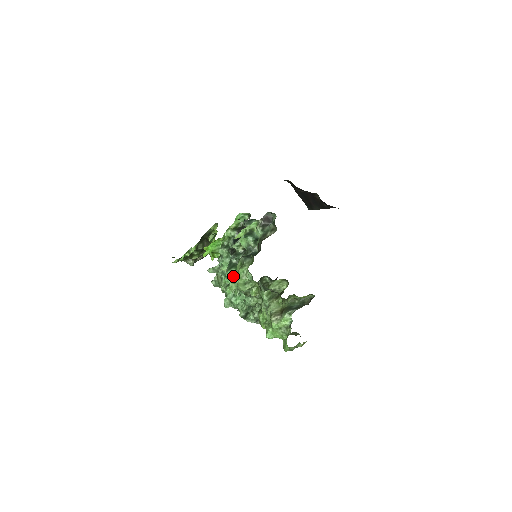
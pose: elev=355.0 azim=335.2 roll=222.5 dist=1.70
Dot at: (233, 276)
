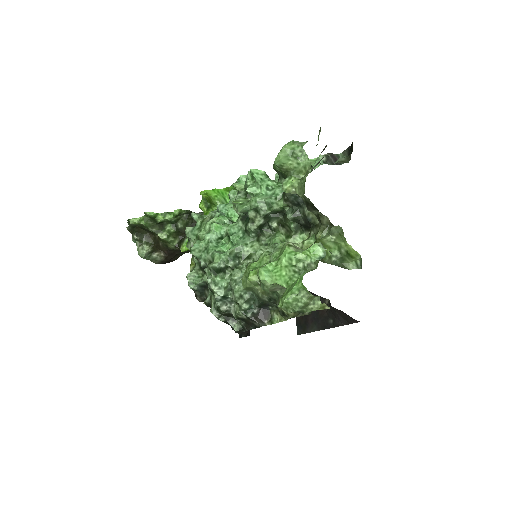
Dot at: (257, 178)
